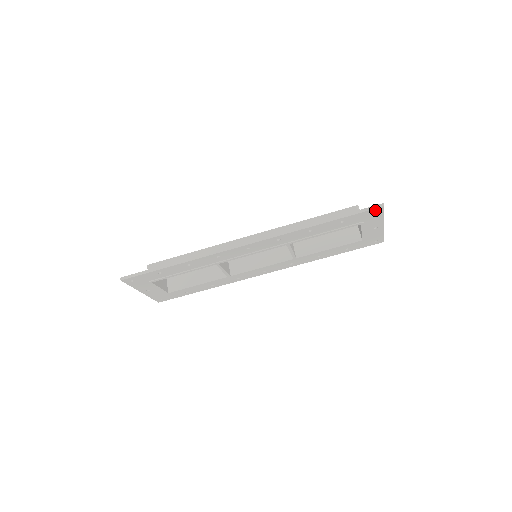
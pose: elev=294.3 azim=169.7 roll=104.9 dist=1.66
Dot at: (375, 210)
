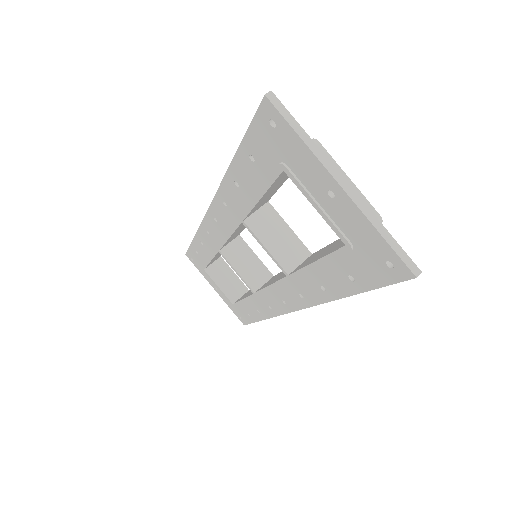
Dot at: (265, 114)
